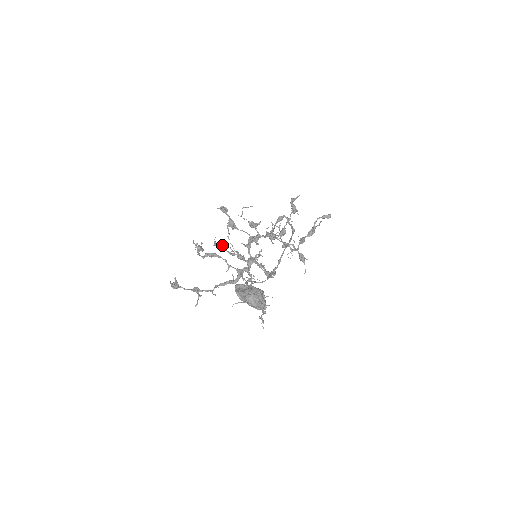
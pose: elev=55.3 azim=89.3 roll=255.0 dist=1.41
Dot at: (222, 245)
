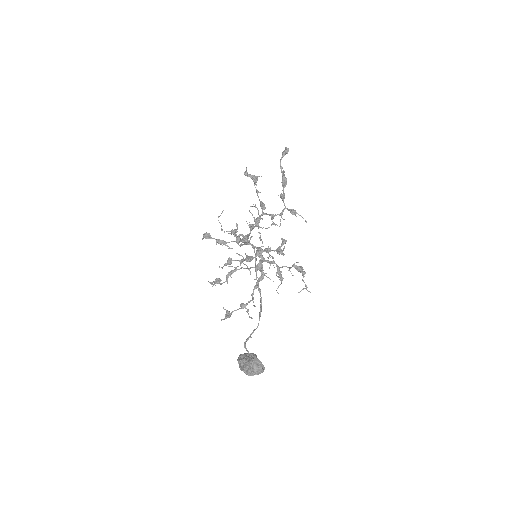
Dot at: (230, 260)
